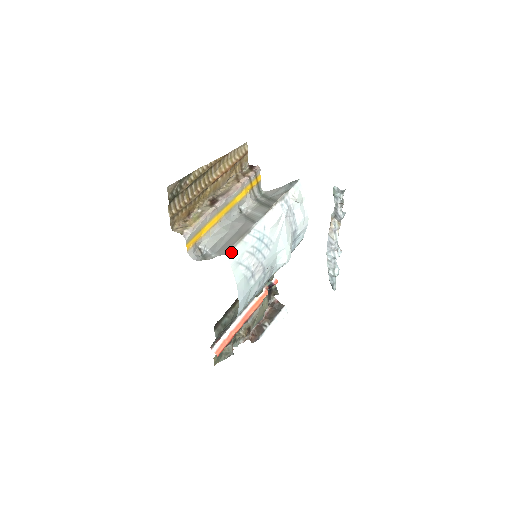
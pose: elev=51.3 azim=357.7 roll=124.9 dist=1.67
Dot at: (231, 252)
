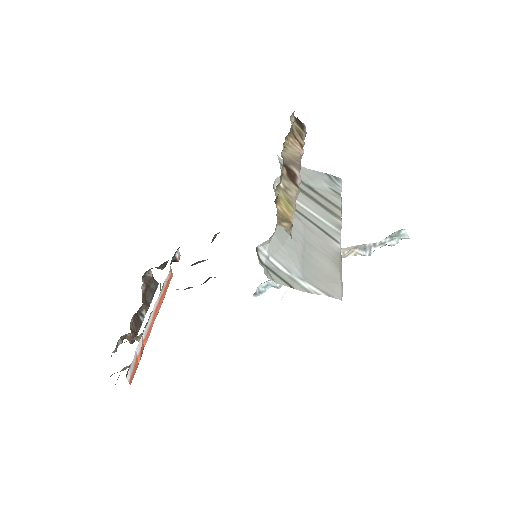
Dot at: (341, 295)
